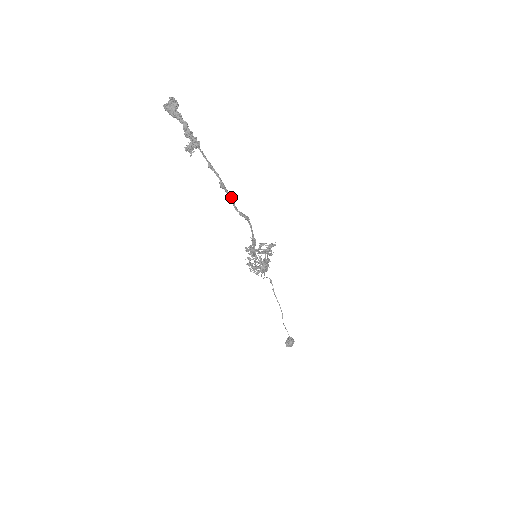
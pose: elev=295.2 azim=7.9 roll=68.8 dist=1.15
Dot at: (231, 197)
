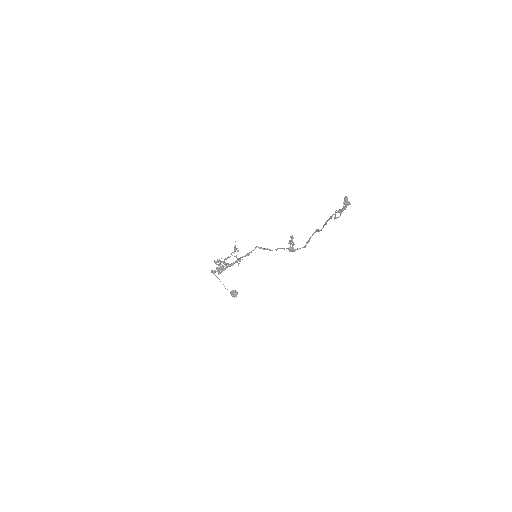
Dot at: occluded
